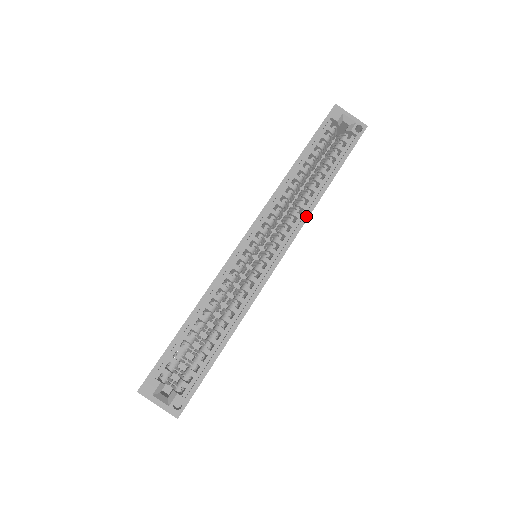
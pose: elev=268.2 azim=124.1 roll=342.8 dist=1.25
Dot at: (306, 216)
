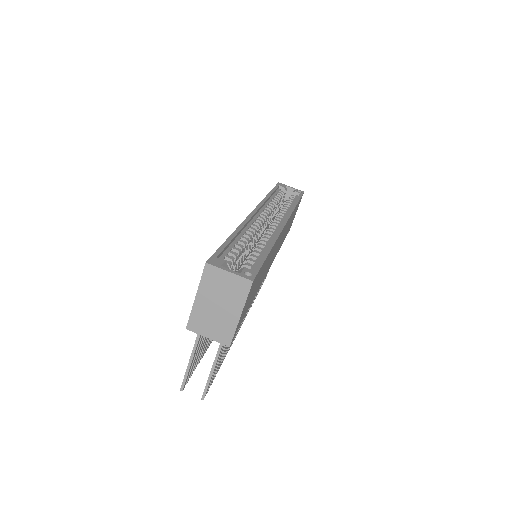
Dot at: (290, 212)
